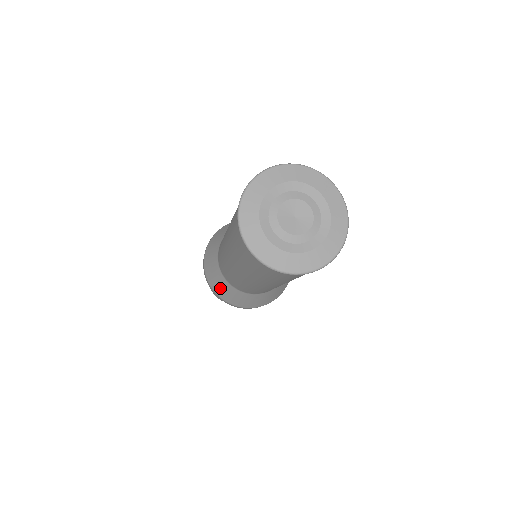
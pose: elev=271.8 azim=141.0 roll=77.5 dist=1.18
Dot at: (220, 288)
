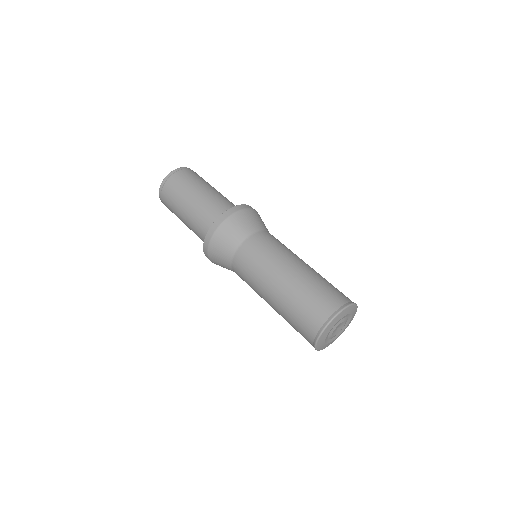
Dot at: (218, 254)
